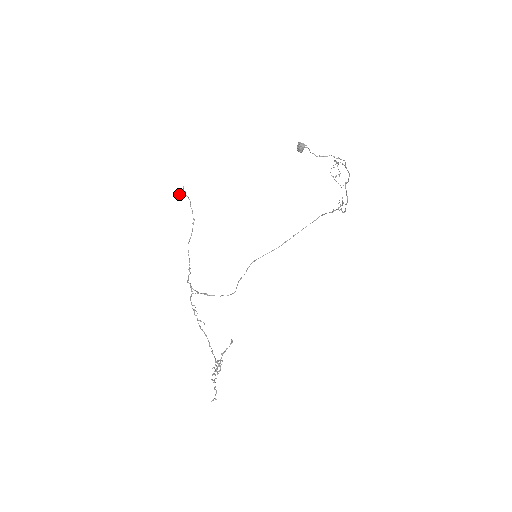
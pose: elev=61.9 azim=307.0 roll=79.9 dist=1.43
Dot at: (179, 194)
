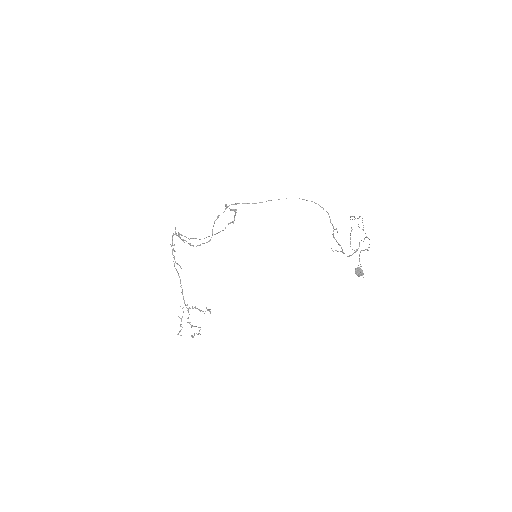
Dot at: (225, 205)
